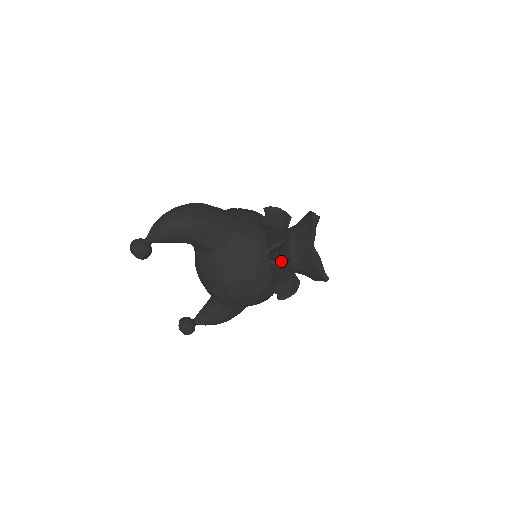
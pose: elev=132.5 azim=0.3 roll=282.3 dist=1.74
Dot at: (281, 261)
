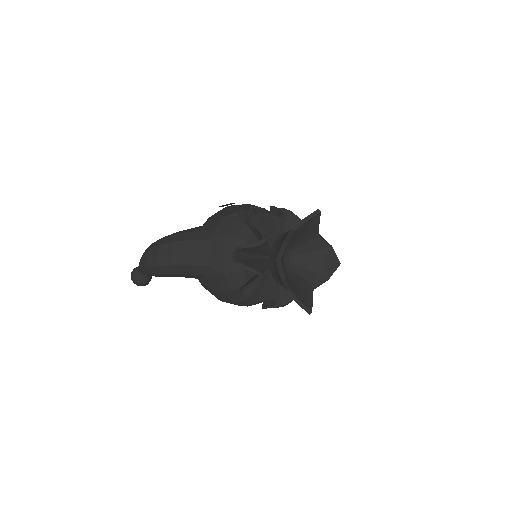
Dot at: (256, 299)
